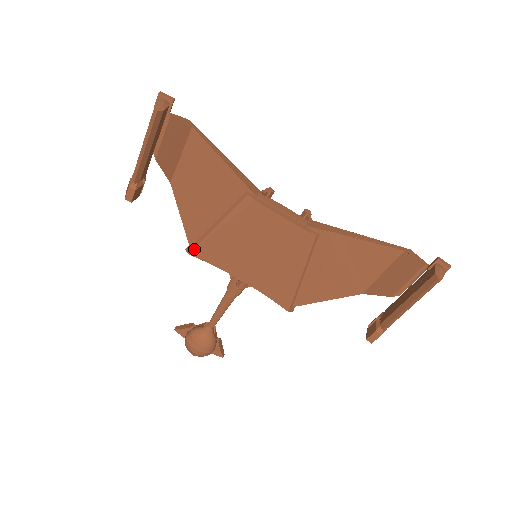
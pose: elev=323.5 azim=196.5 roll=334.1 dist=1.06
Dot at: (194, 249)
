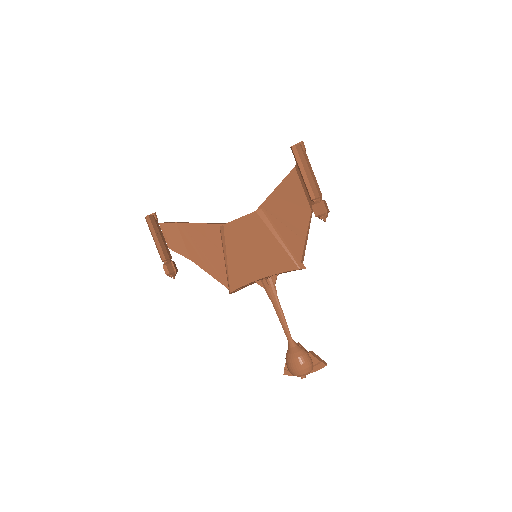
Dot at: (229, 286)
